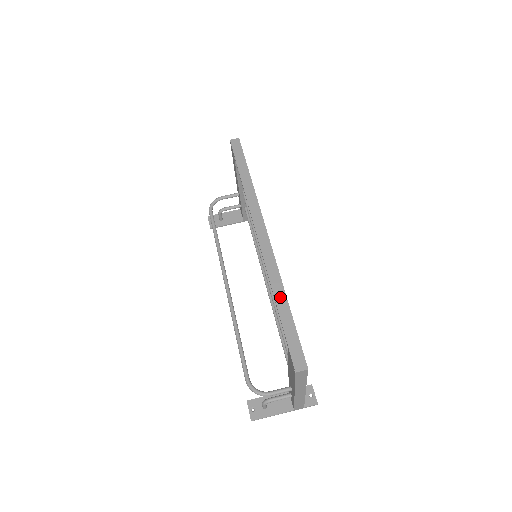
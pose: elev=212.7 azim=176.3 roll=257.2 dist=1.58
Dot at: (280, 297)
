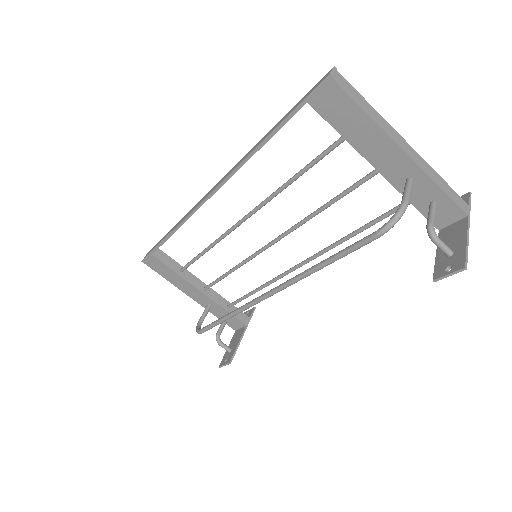
Dot at: (261, 140)
